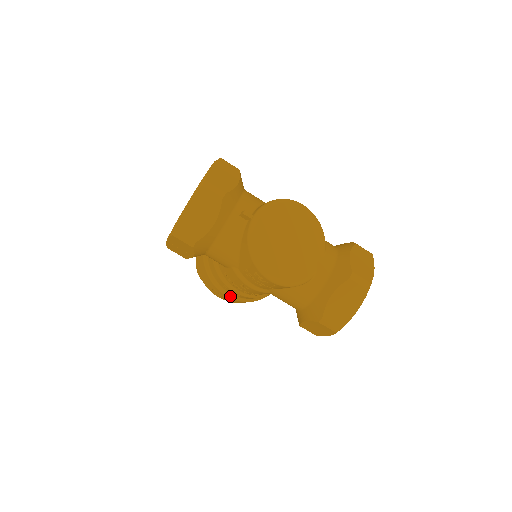
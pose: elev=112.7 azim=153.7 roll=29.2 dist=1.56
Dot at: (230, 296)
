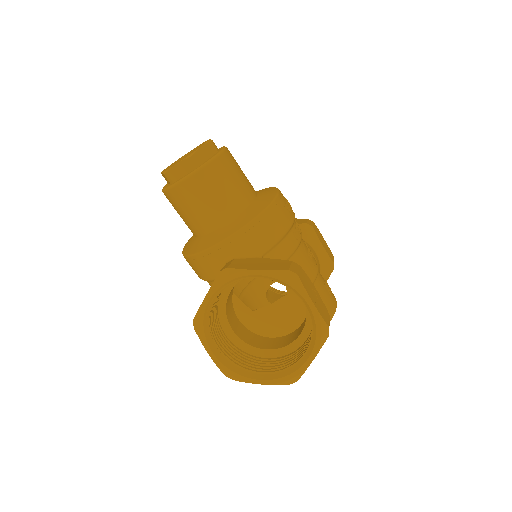
Dot at: occluded
